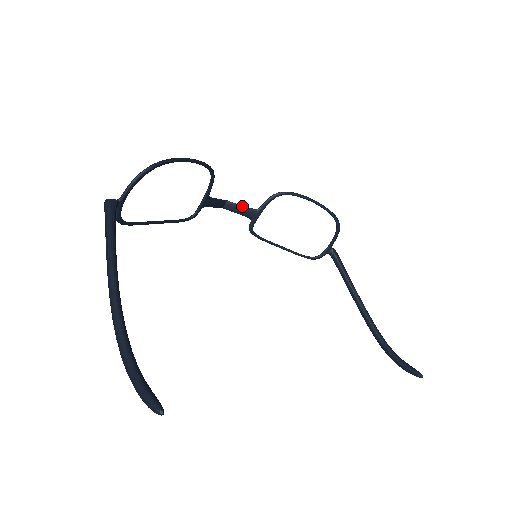
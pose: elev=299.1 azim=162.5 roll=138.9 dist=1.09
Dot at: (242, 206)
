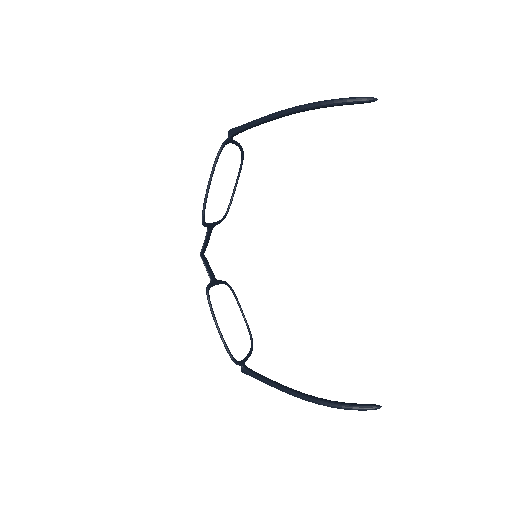
Dot at: (210, 267)
